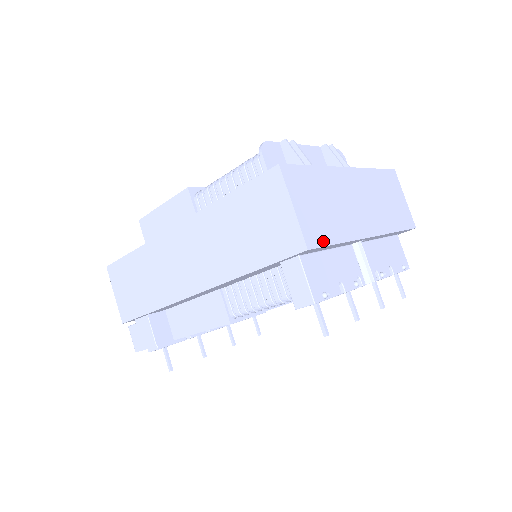
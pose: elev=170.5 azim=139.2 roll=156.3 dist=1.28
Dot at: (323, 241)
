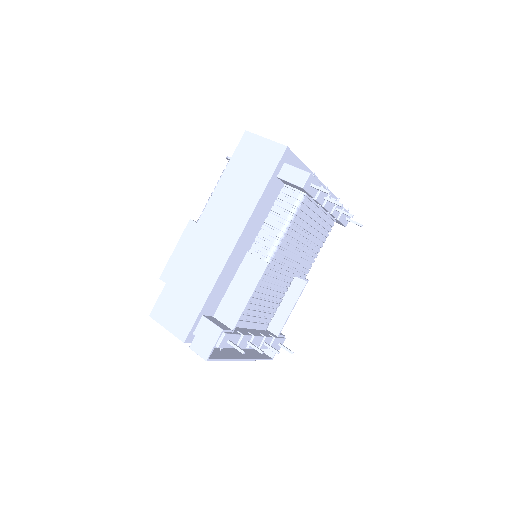
Dot at: (292, 153)
